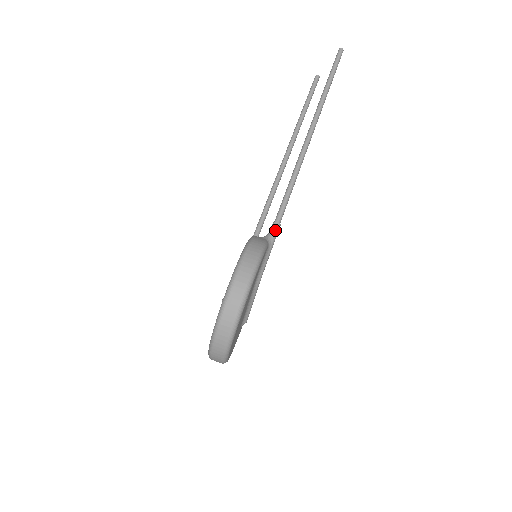
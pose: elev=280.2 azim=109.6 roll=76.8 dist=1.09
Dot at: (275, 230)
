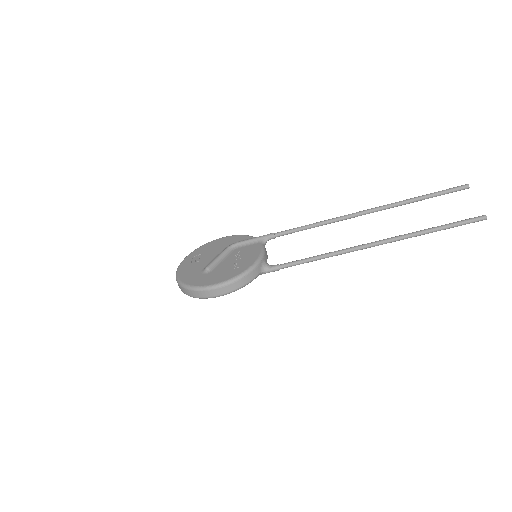
Dot at: (273, 271)
